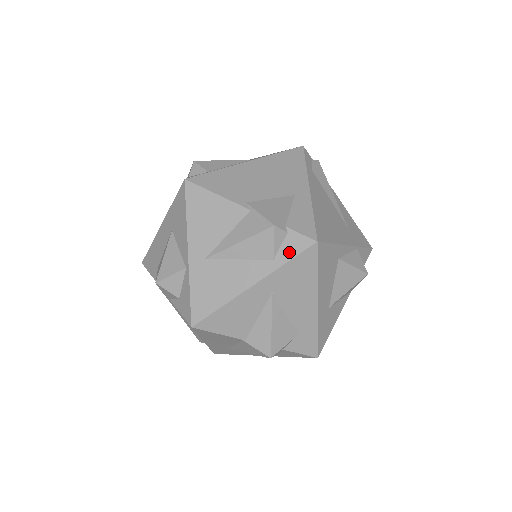
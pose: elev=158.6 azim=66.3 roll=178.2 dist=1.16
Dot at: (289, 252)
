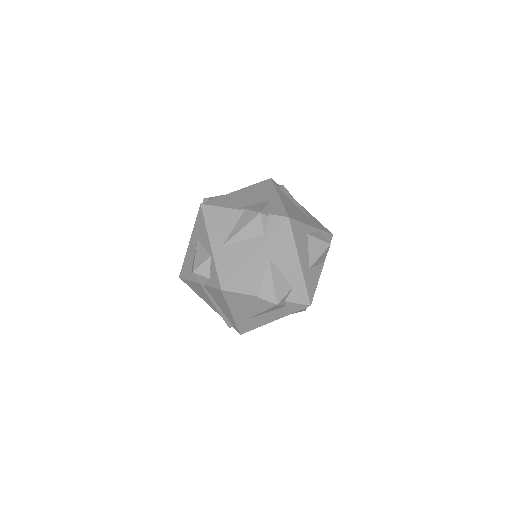
Dot at: (273, 228)
